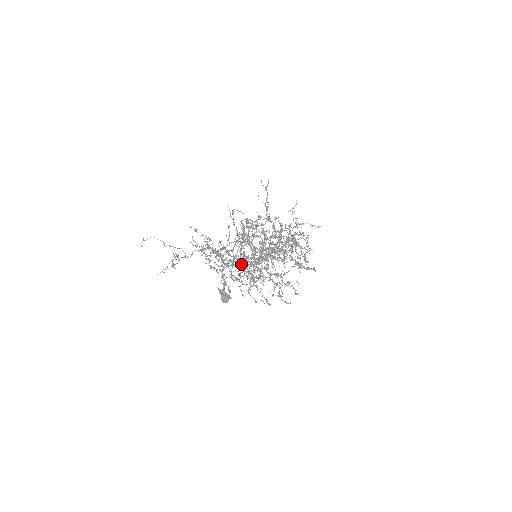
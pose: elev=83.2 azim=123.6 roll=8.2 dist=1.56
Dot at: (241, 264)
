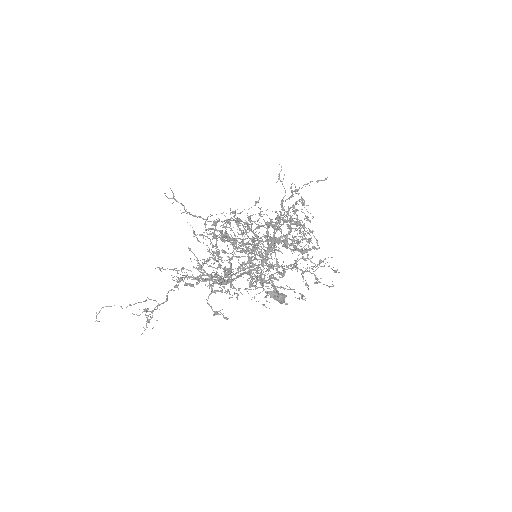
Dot at: (249, 270)
